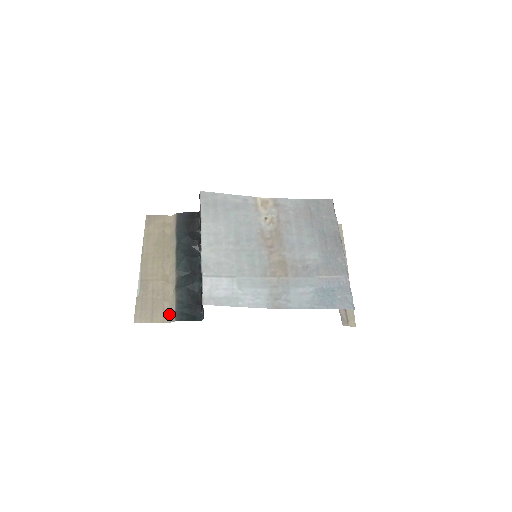
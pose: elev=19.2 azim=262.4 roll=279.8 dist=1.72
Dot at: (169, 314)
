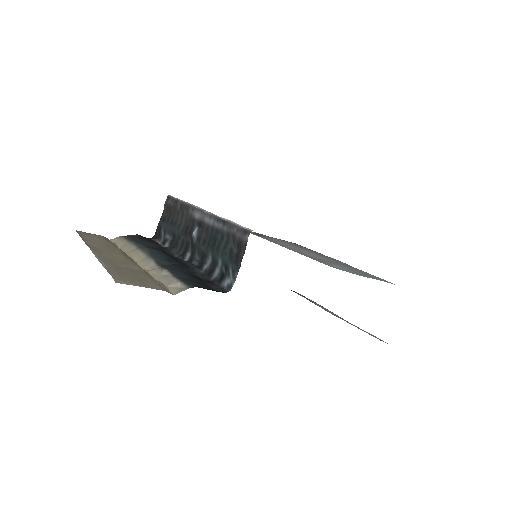
Dot at: (169, 289)
